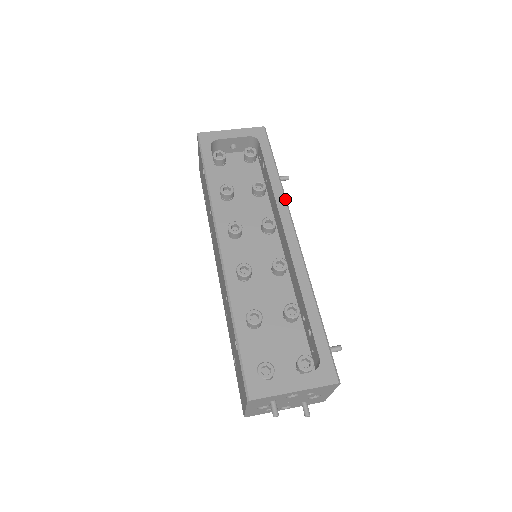
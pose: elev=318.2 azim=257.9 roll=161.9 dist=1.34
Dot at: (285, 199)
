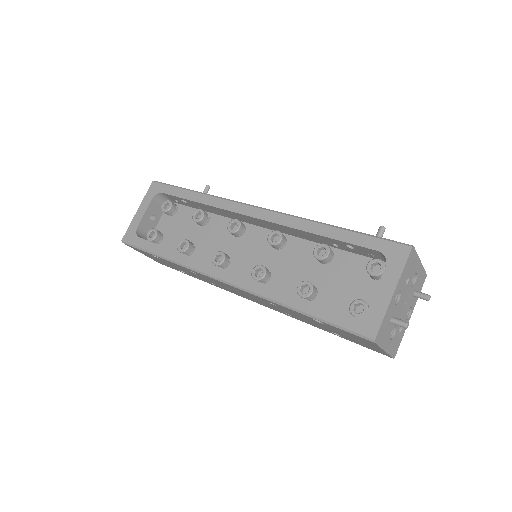
Dot at: (222, 199)
